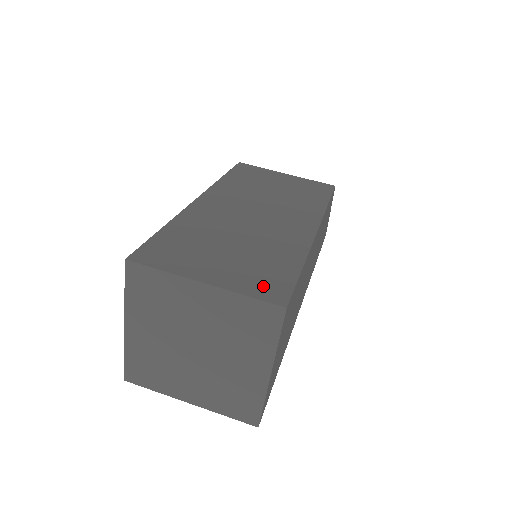
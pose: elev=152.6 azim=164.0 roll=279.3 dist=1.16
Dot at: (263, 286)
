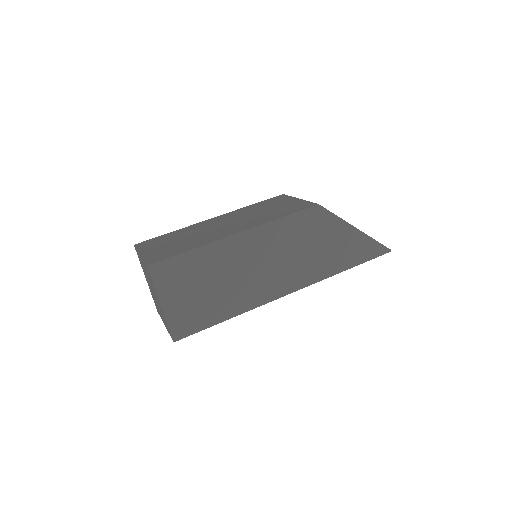
Dot at: (156, 257)
